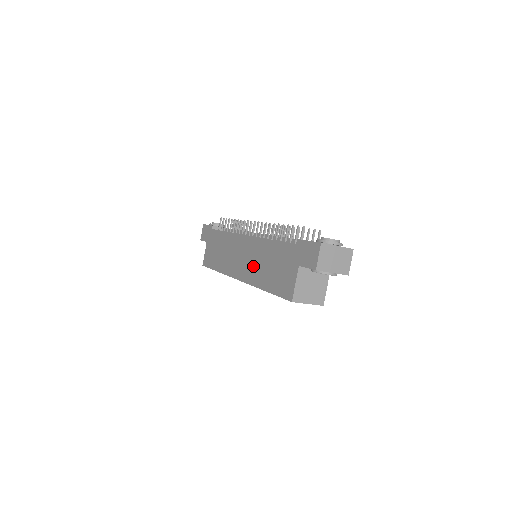
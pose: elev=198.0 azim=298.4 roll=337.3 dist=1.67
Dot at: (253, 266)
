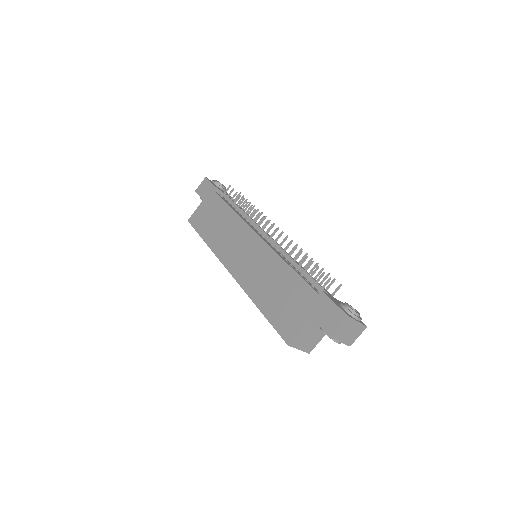
Dot at: (254, 273)
